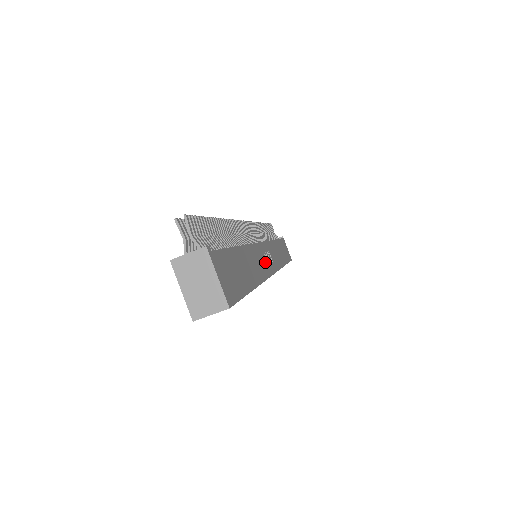
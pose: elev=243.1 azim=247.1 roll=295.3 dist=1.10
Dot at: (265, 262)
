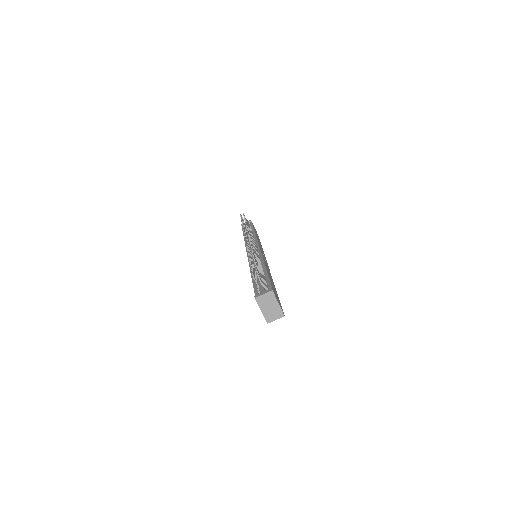
Dot at: (266, 263)
